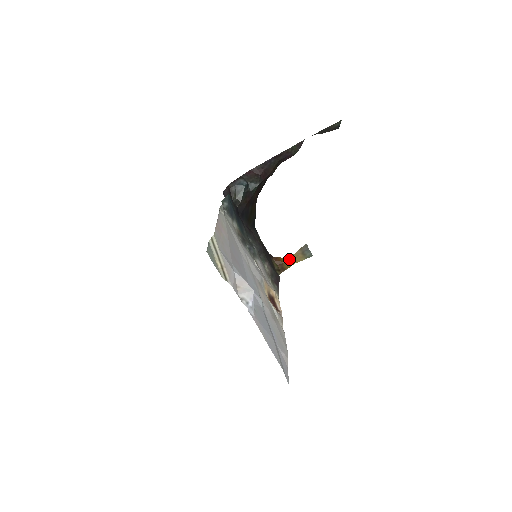
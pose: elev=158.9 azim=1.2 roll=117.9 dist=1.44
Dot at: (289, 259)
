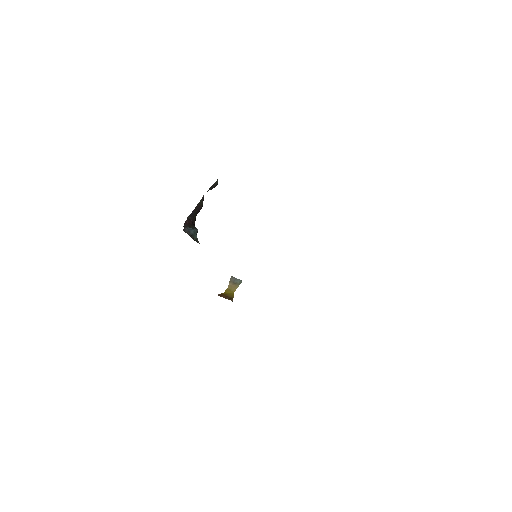
Dot at: (228, 292)
